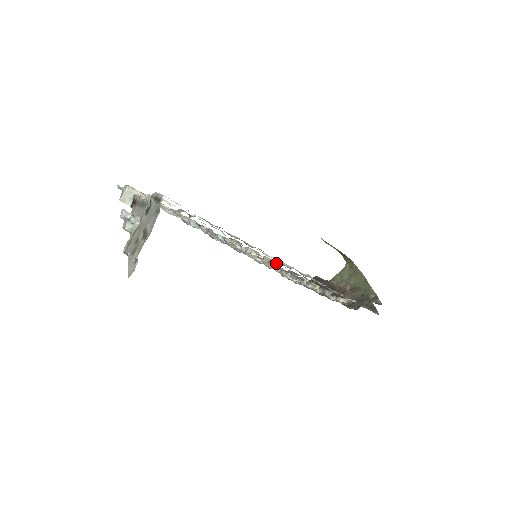
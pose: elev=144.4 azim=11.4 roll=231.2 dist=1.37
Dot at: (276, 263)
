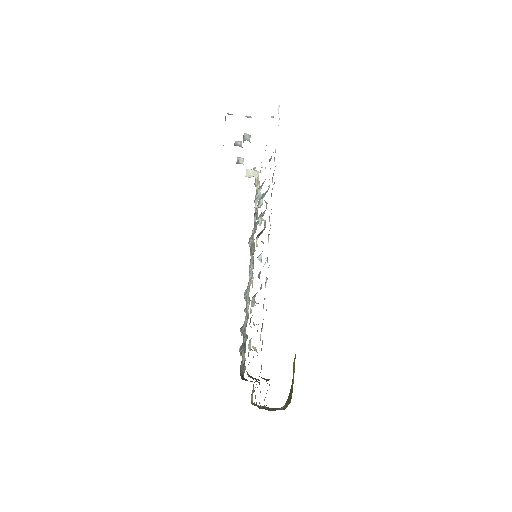
Dot at: (261, 260)
